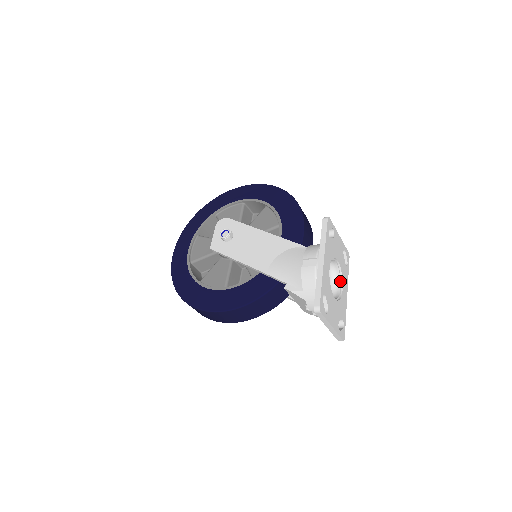
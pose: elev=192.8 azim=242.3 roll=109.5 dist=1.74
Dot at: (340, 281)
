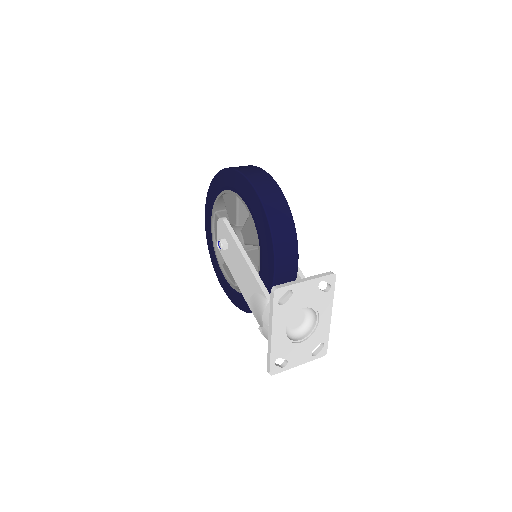
Dot at: (316, 314)
